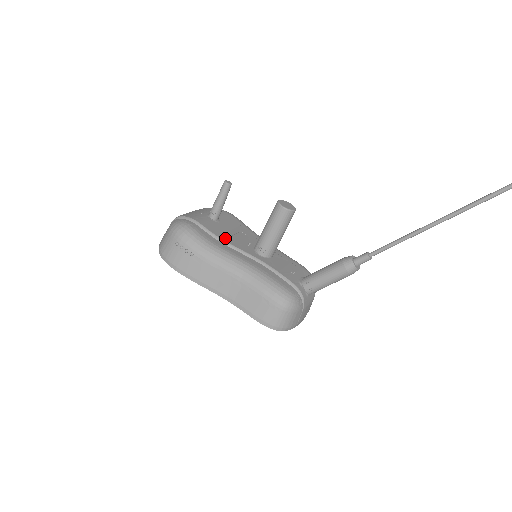
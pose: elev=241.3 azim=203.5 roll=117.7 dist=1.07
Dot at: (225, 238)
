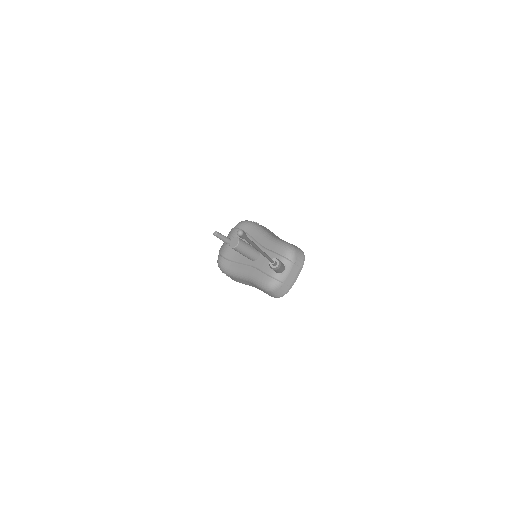
Dot at: (236, 258)
